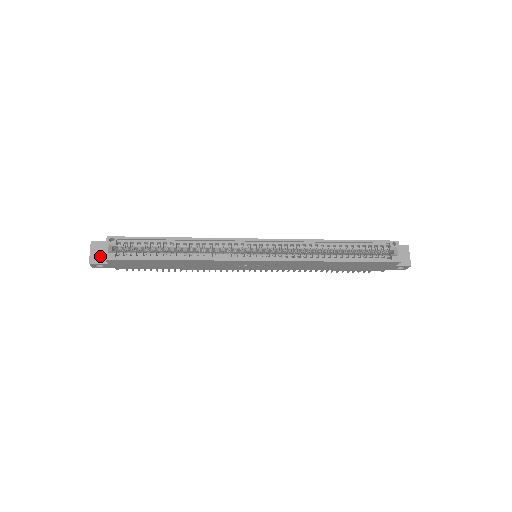
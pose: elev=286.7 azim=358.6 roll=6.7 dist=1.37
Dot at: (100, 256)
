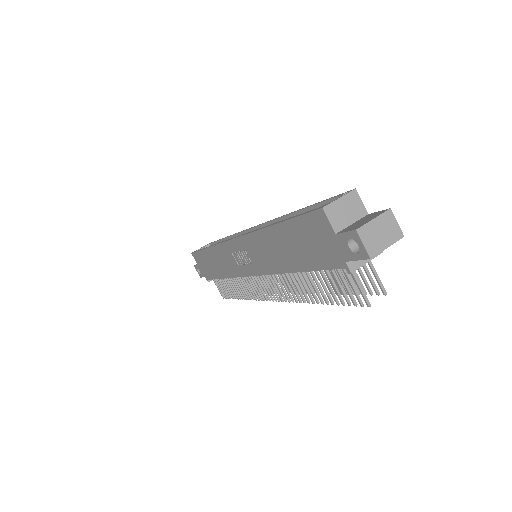
Dot at: occluded
